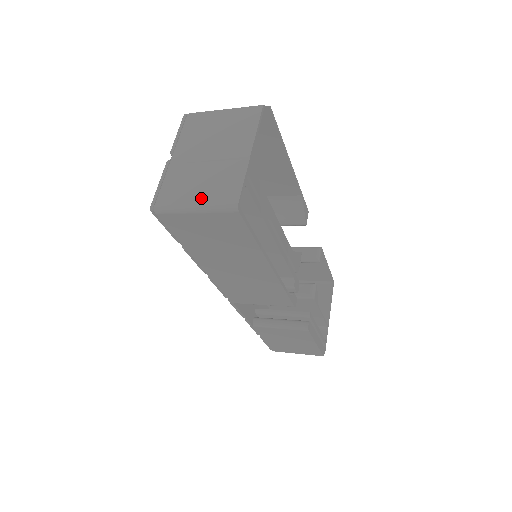
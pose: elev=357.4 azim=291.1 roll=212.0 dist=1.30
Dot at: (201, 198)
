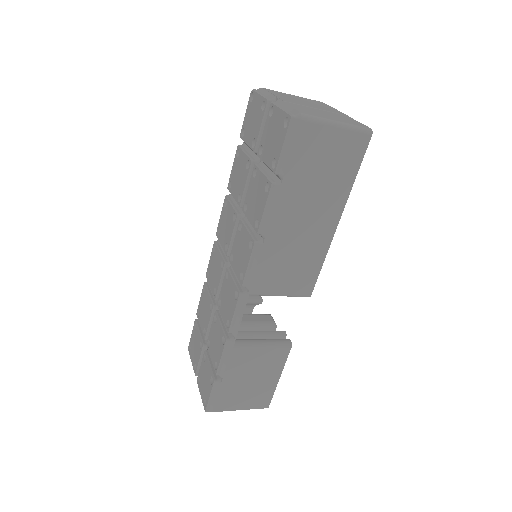
Dot at: (338, 120)
